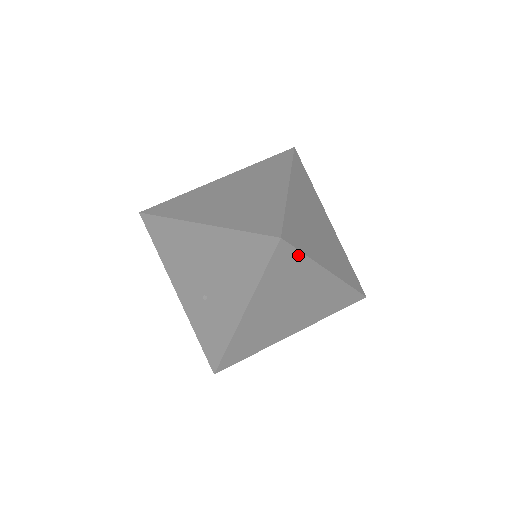
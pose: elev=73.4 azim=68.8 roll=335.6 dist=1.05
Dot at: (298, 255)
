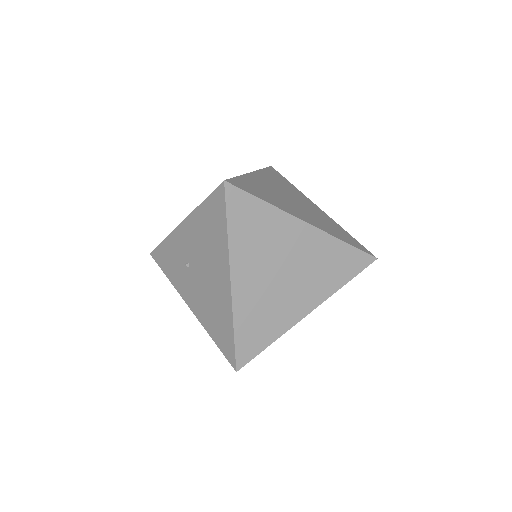
Dot at: occluded
